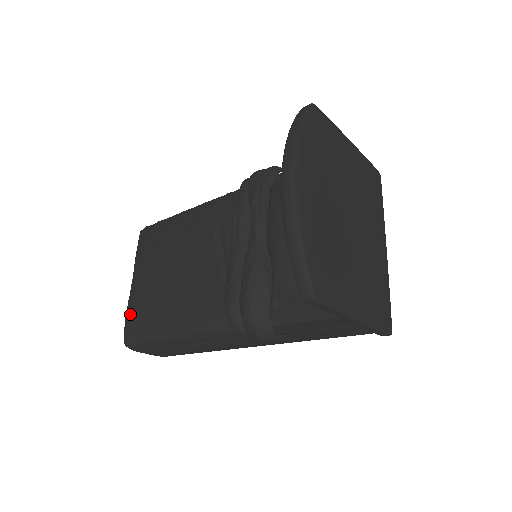
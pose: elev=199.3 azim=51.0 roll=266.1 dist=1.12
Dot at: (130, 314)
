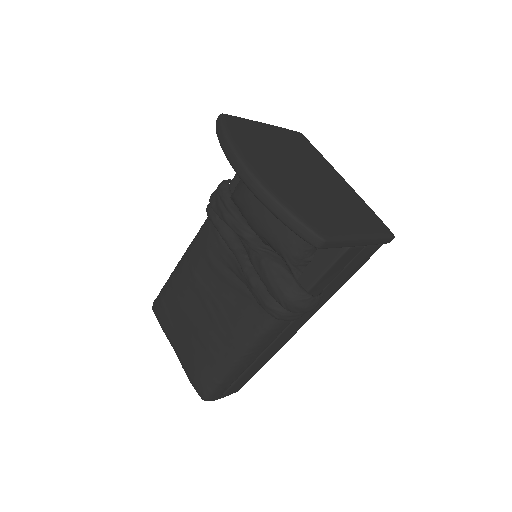
Dot at: (191, 374)
